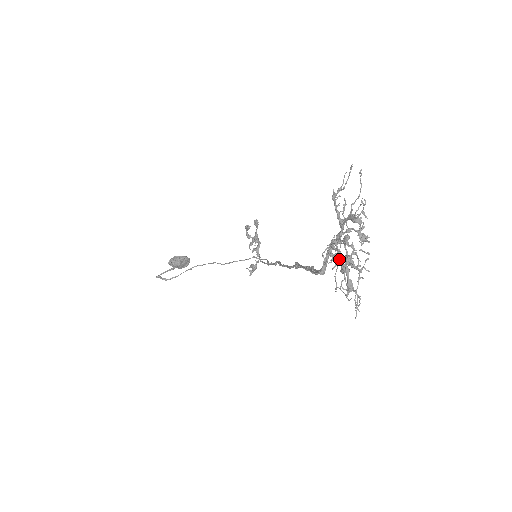
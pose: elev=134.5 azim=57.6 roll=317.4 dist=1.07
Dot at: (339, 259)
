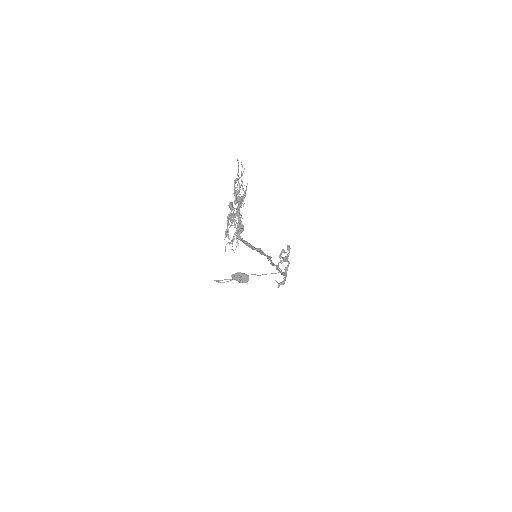
Dot at: occluded
